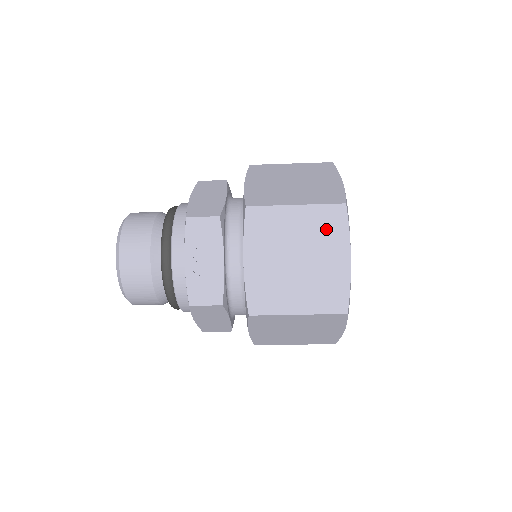
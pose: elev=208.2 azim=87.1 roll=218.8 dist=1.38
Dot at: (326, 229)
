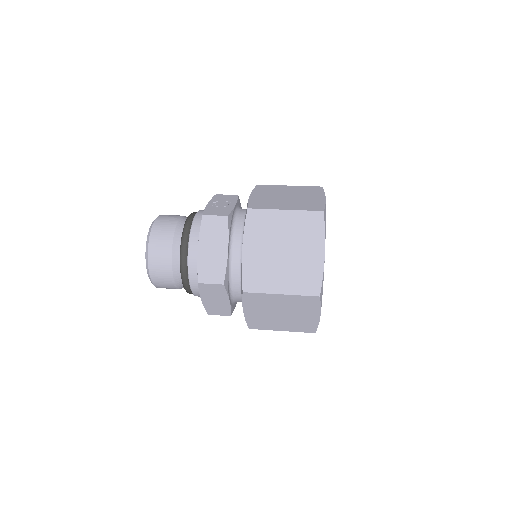
Dot at: occluded
